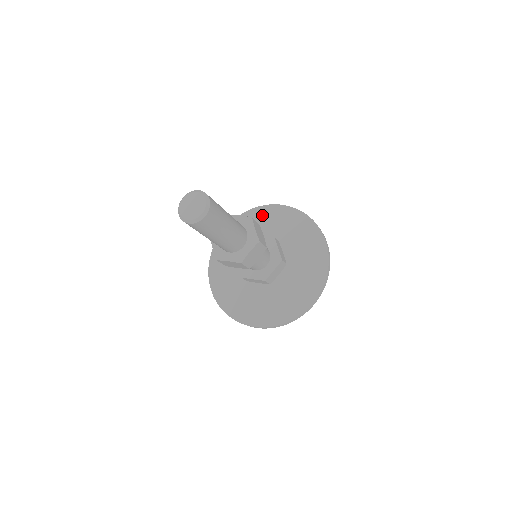
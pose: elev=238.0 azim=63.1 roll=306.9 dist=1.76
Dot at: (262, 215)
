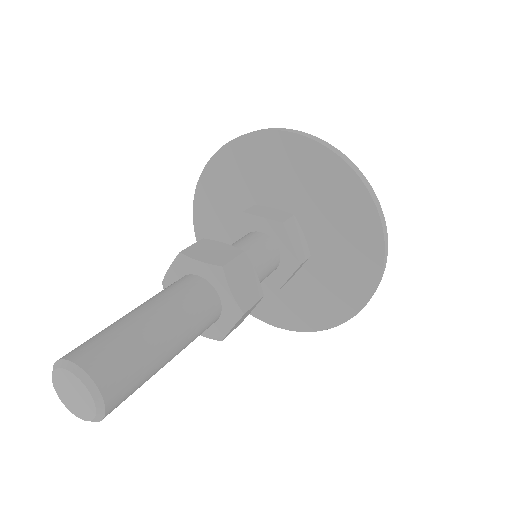
Dot at: (260, 151)
